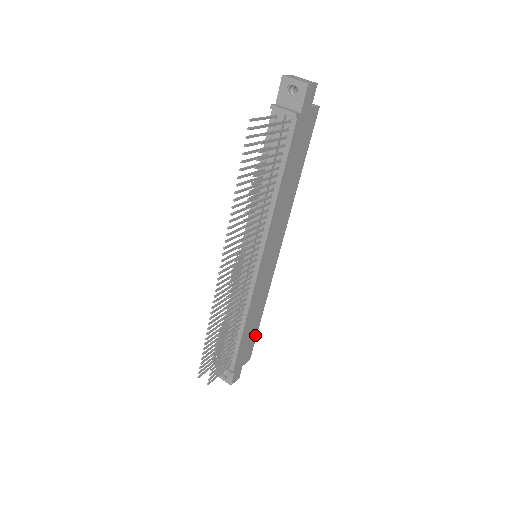
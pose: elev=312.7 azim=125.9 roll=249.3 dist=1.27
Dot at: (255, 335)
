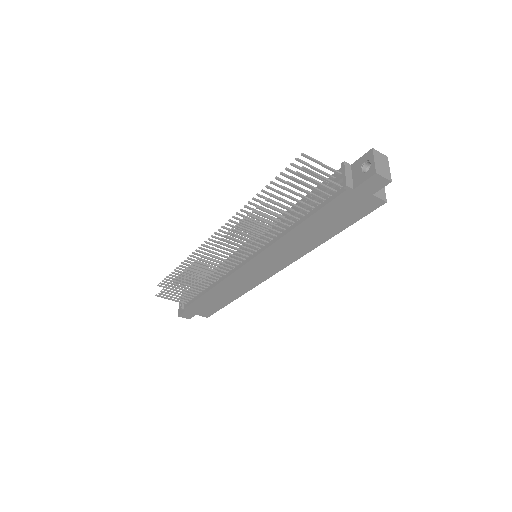
Dot at: (221, 306)
